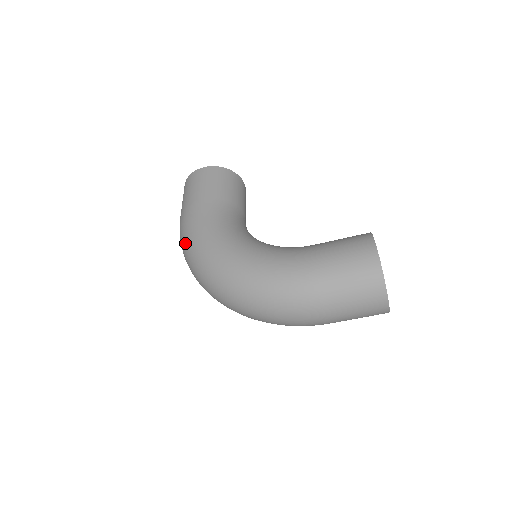
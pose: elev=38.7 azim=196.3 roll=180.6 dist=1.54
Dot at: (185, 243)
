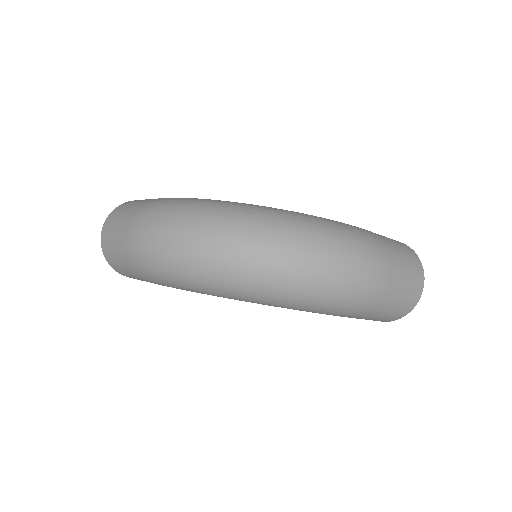
Dot at: (180, 206)
